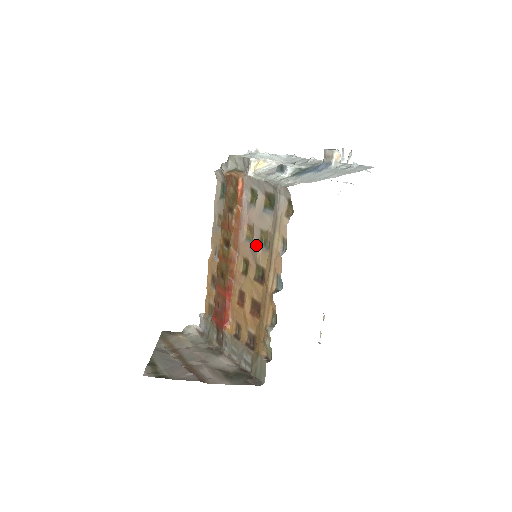
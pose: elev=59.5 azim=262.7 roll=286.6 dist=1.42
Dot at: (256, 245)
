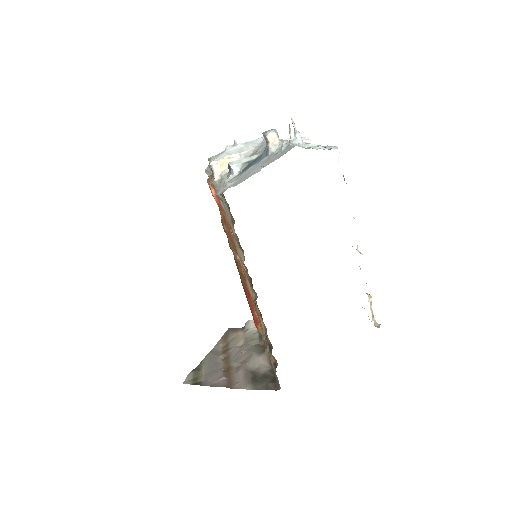
Dot at: occluded
